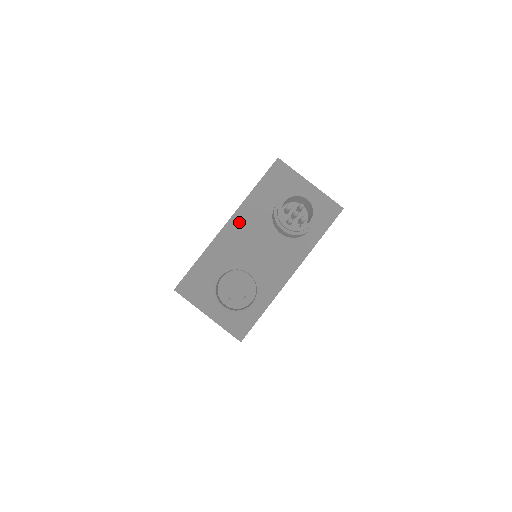
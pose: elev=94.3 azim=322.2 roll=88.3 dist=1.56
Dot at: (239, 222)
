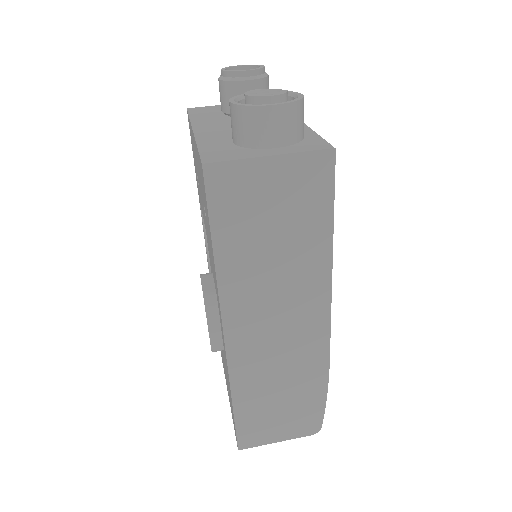
Dot at: (204, 126)
